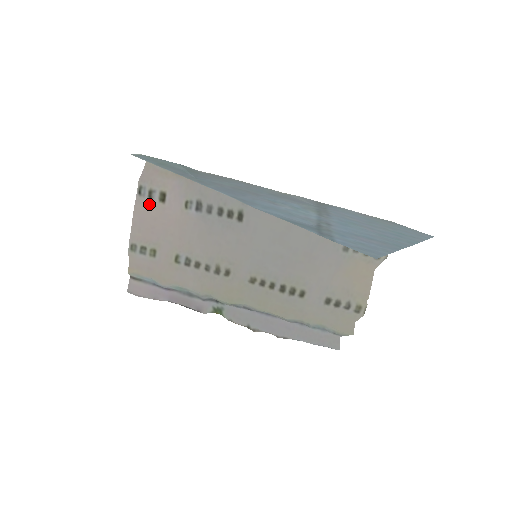
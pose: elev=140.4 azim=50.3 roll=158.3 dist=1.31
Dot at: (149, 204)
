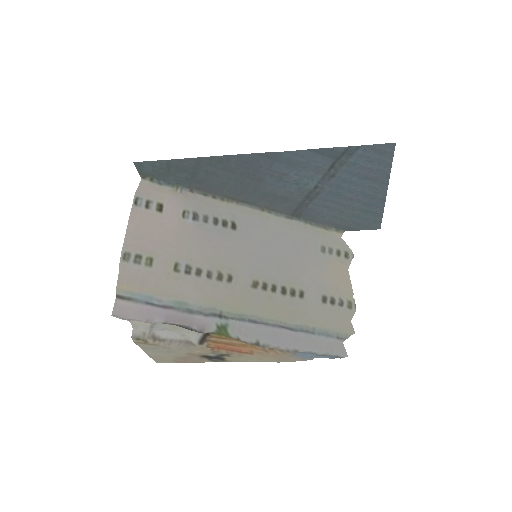
Dot at: (146, 213)
